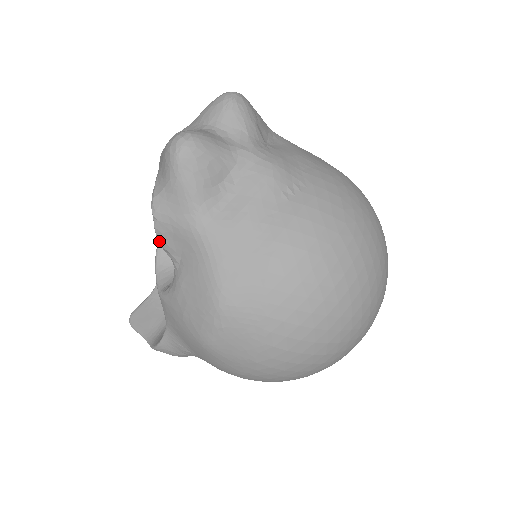
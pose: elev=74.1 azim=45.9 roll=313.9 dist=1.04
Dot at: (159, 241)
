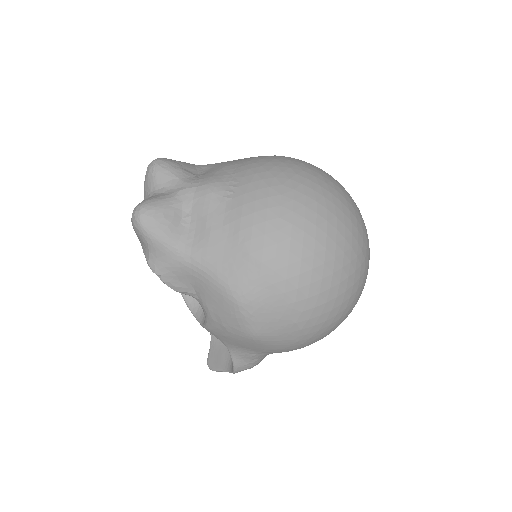
Dot at: (173, 289)
